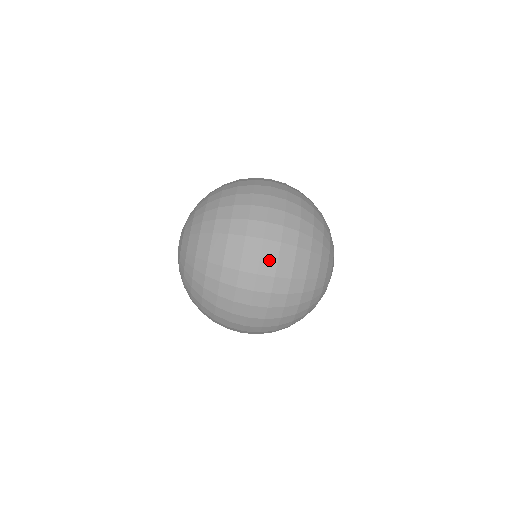
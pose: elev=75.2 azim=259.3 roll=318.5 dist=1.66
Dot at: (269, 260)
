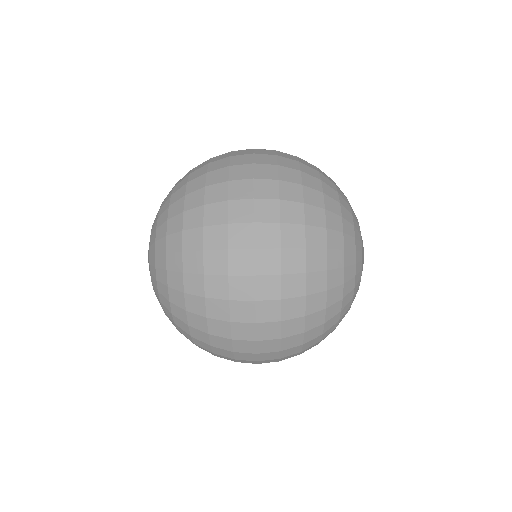
Dot at: (268, 251)
